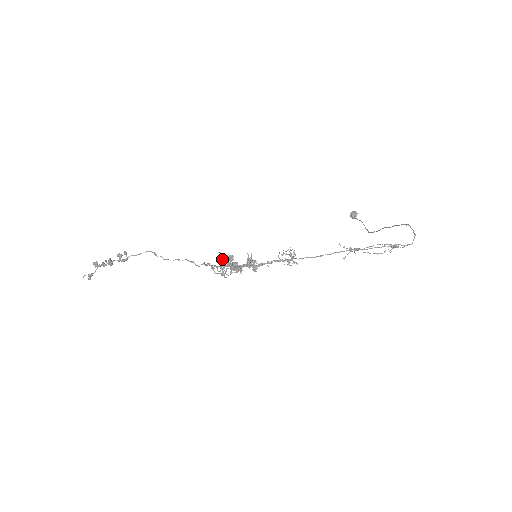
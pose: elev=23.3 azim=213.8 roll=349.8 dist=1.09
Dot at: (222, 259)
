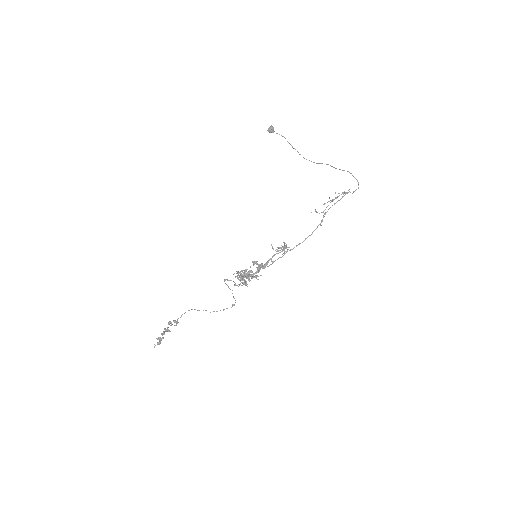
Dot at: occluded
